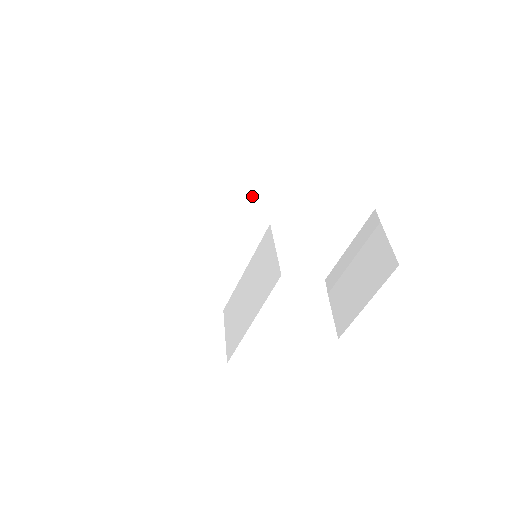
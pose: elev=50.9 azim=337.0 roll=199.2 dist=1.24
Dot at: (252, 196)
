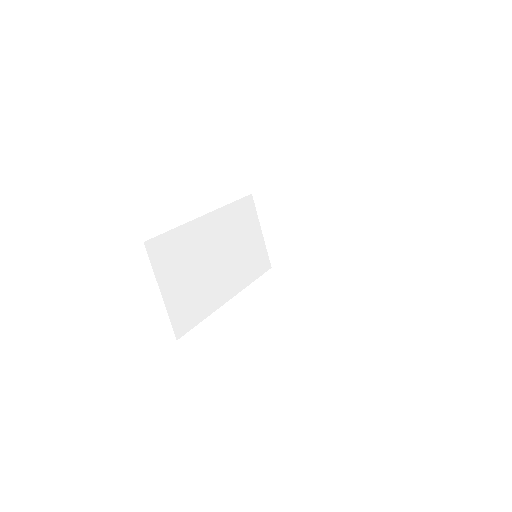
Dot at: (203, 243)
